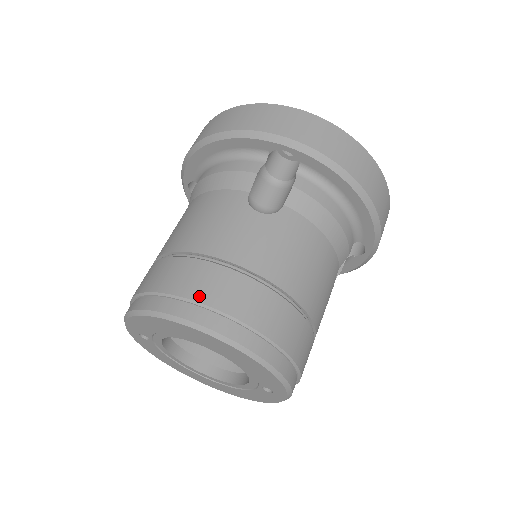
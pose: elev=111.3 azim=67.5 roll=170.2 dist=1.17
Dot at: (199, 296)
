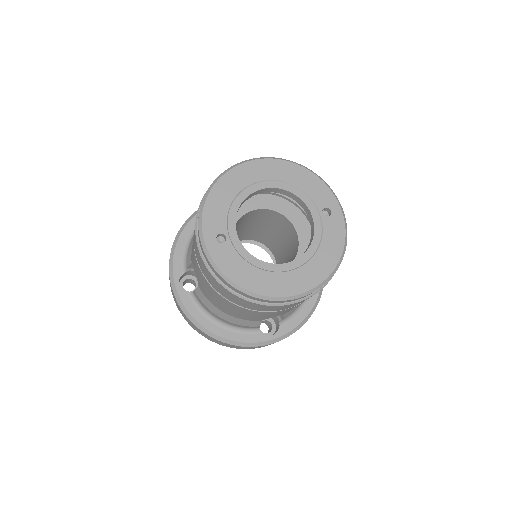
Dot at: occluded
